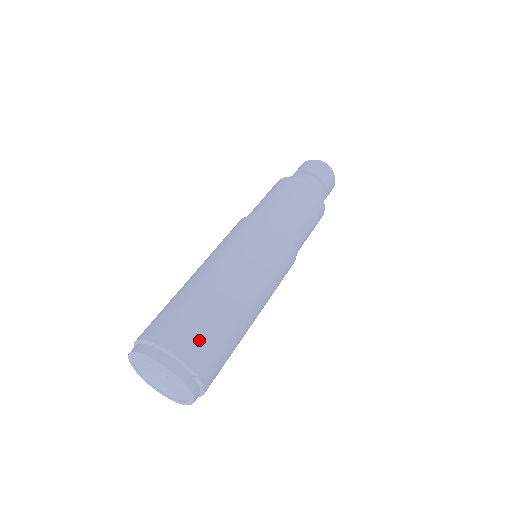
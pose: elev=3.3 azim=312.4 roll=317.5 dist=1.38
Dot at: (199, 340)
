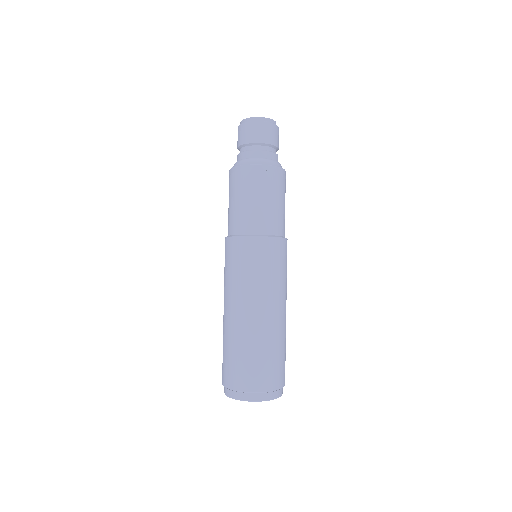
Dot at: (268, 371)
